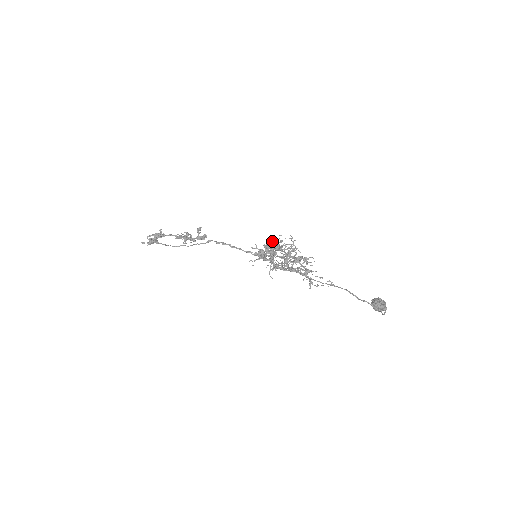
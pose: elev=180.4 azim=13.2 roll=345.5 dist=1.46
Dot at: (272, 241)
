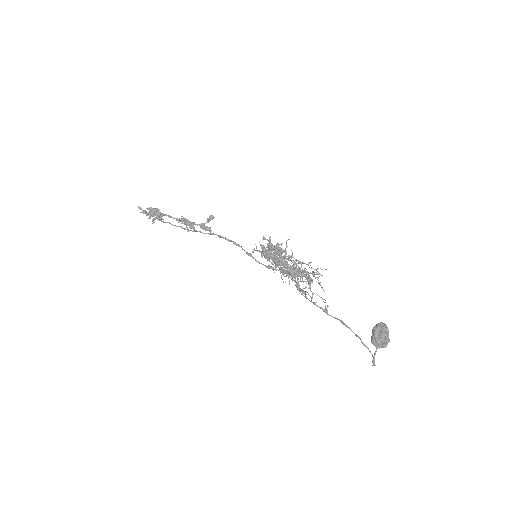
Dot at: occluded
